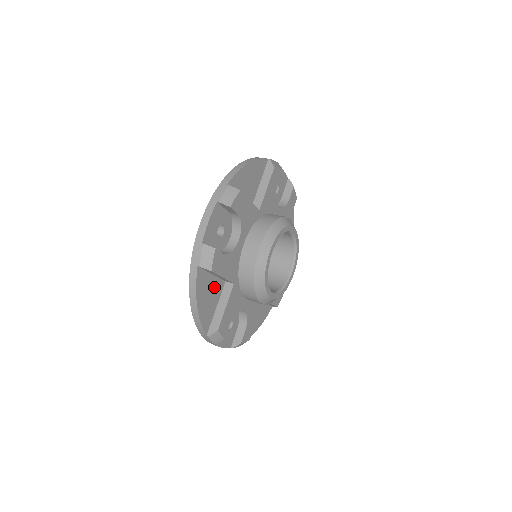
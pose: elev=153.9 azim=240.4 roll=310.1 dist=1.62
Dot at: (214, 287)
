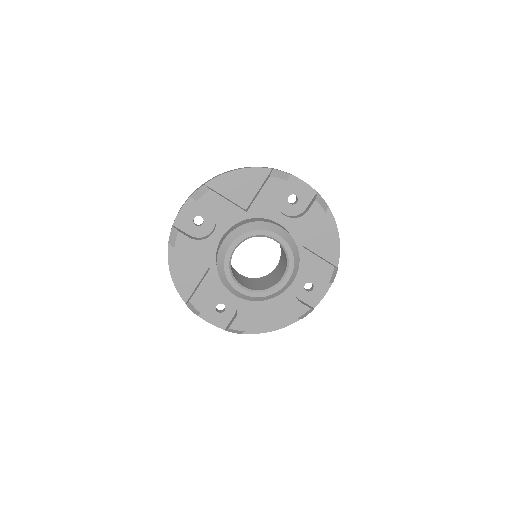
Dot at: (193, 266)
